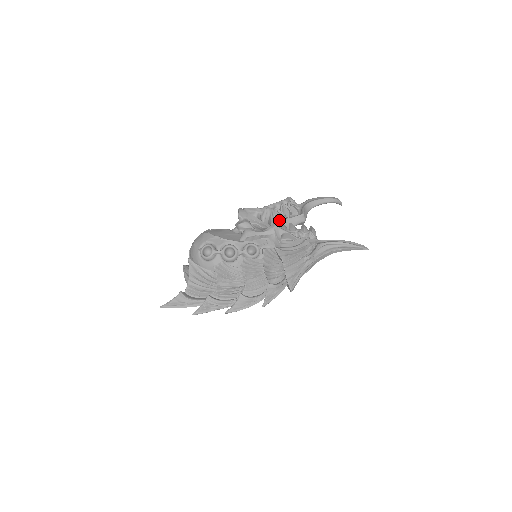
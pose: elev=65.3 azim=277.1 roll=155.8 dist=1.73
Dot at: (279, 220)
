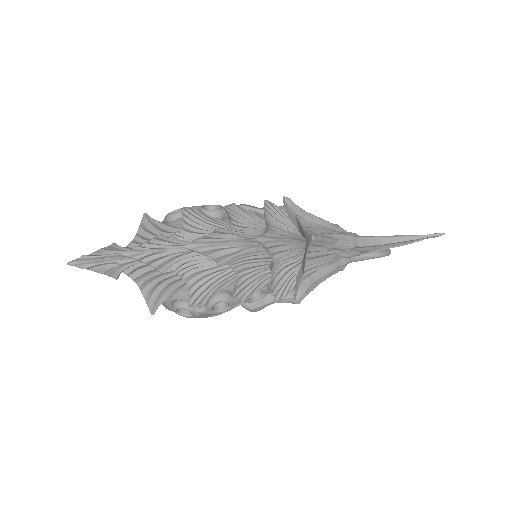
Dot at: occluded
